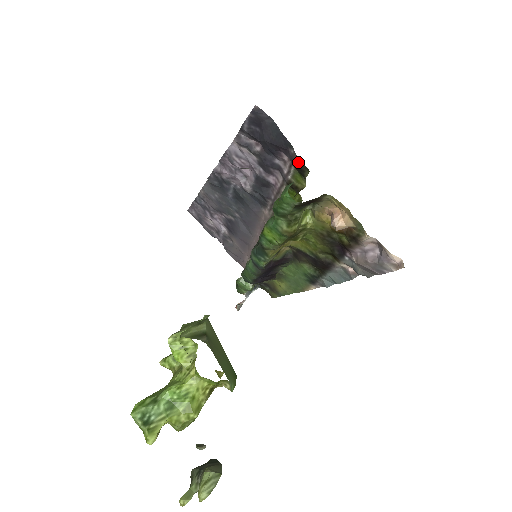
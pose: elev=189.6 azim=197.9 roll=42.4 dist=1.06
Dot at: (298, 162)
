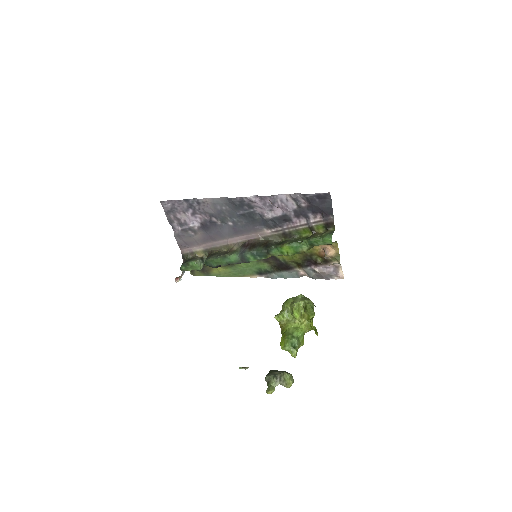
Dot at: (331, 223)
